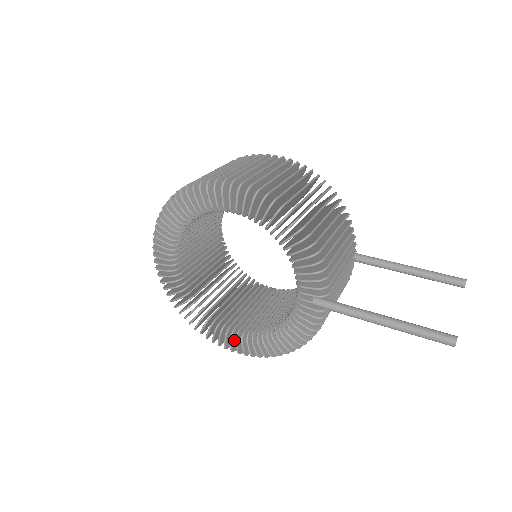
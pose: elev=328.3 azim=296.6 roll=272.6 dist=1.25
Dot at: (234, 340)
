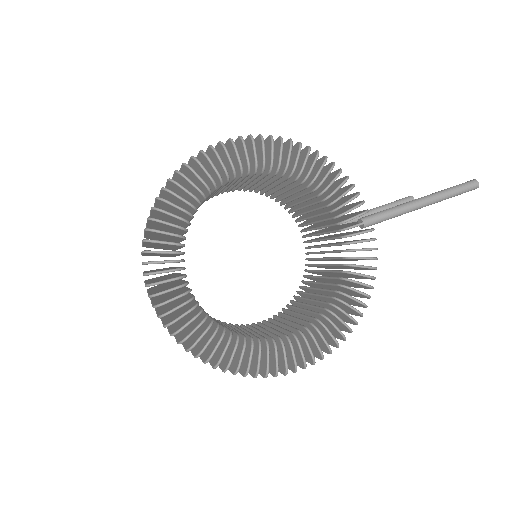
Dot at: (300, 350)
